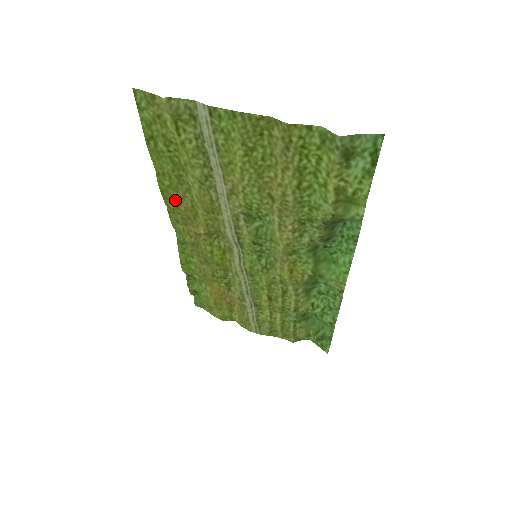
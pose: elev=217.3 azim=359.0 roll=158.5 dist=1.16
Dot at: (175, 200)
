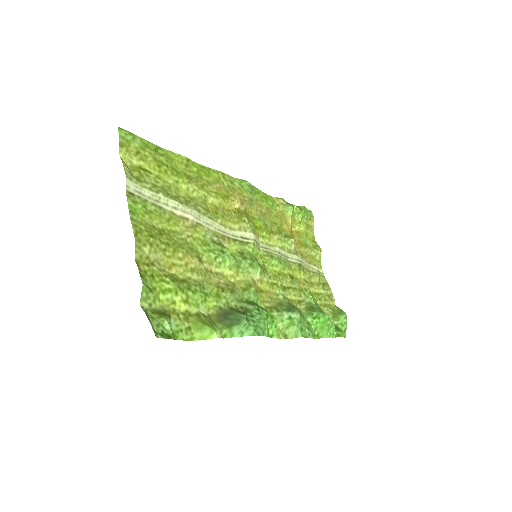
Dot at: (211, 178)
